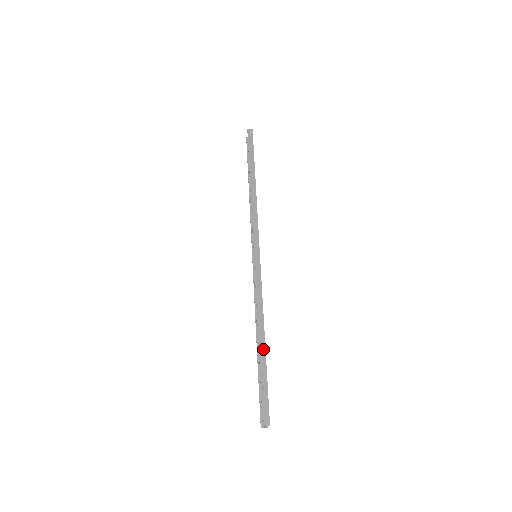
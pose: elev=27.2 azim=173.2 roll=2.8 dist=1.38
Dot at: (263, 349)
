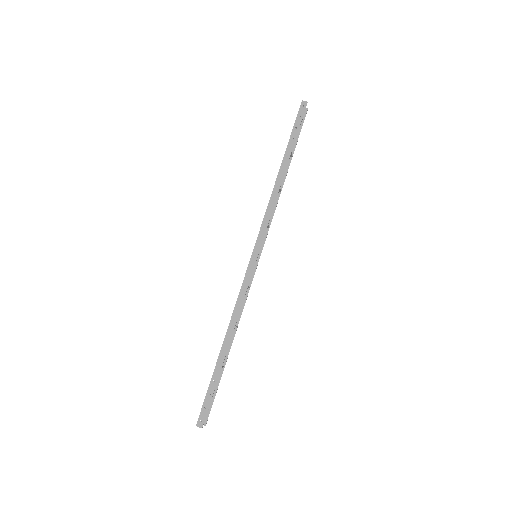
Dot at: (223, 356)
